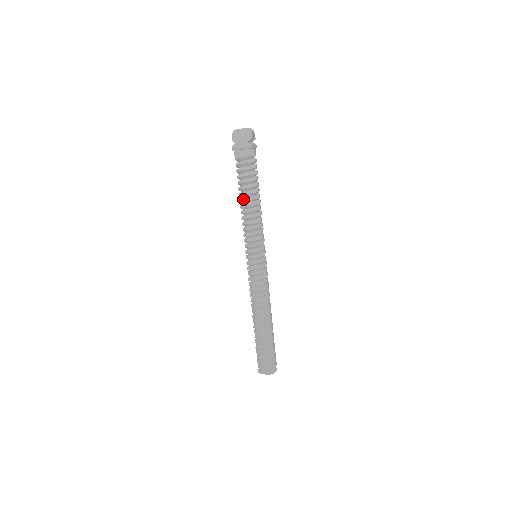
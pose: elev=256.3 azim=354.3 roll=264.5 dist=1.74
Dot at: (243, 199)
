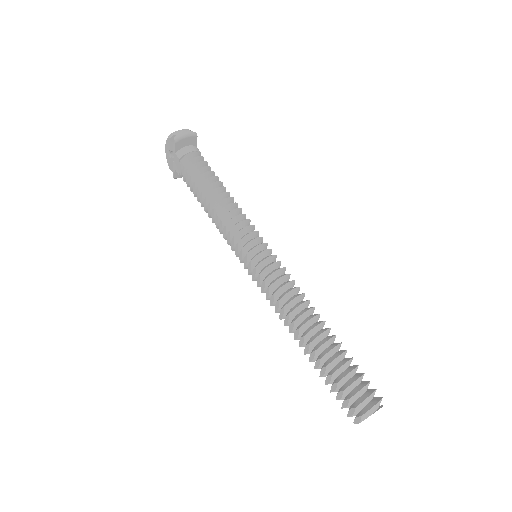
Dot at: (209, 192)
